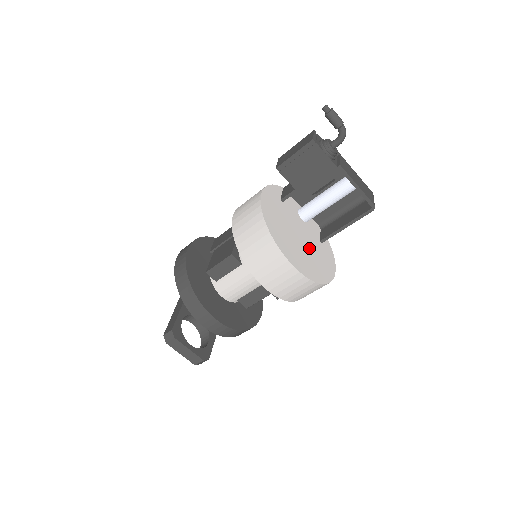
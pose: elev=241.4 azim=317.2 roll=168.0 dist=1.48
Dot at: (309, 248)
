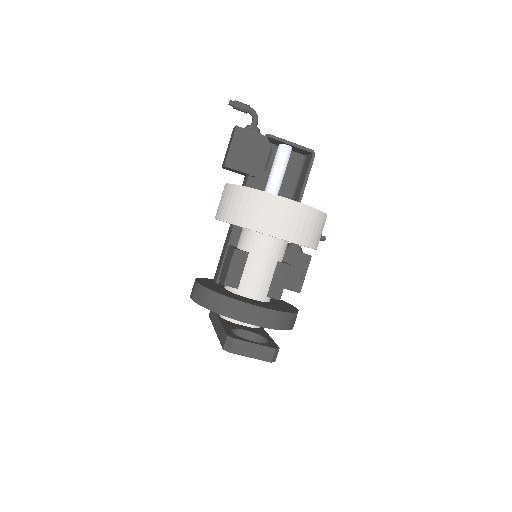
Dot at: occluded
